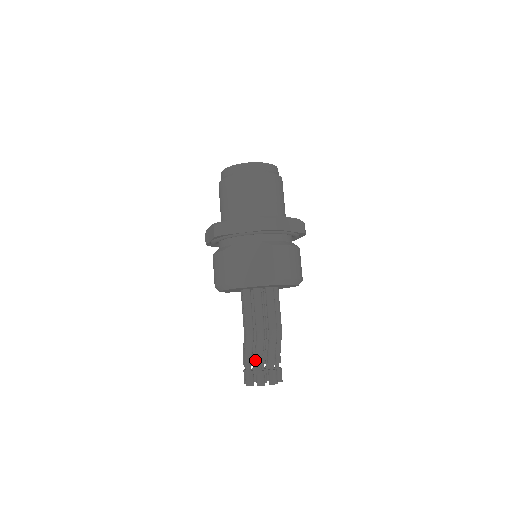
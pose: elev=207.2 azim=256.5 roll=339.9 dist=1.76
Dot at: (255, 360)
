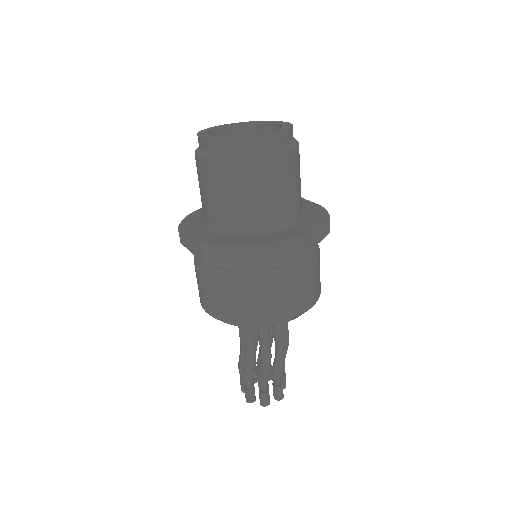
Dot at: (259, 382)
